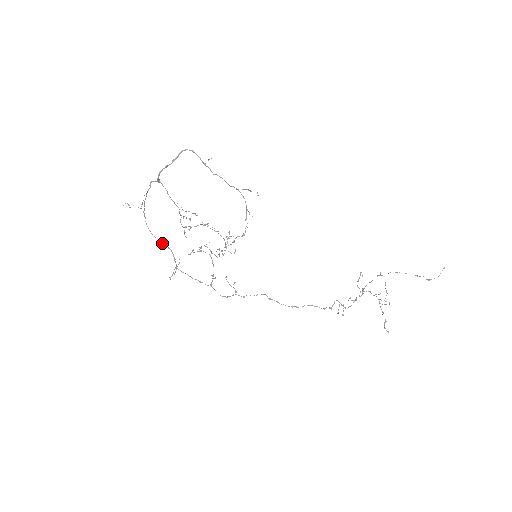
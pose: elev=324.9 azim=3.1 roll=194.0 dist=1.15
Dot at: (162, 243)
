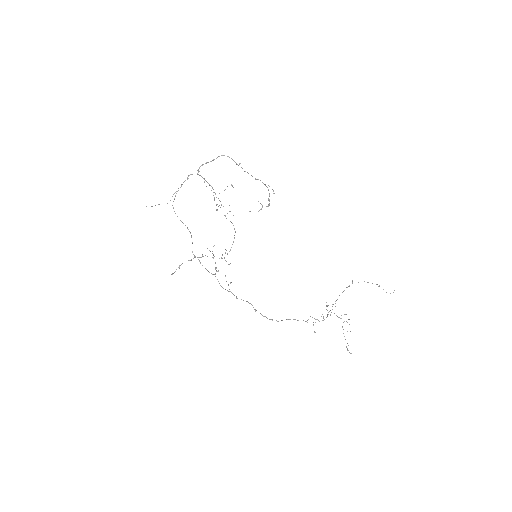
Dot at: occluded
